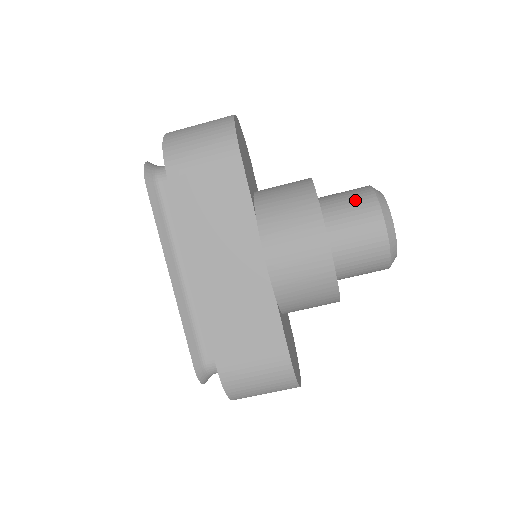
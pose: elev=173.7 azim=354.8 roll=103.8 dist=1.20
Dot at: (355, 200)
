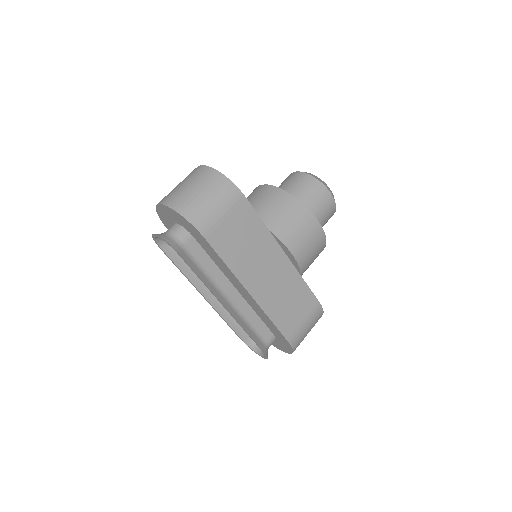
Dot at: (306, 186)
